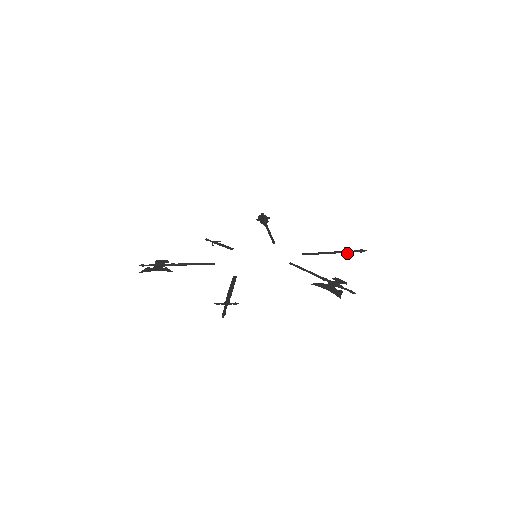
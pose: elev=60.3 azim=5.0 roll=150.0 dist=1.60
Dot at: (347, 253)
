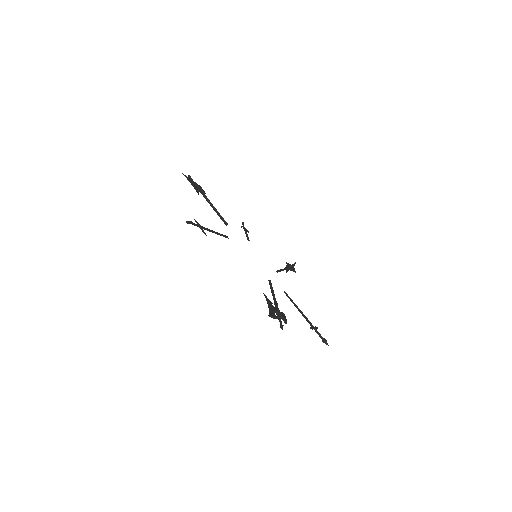
Dot at: (313, 328)
